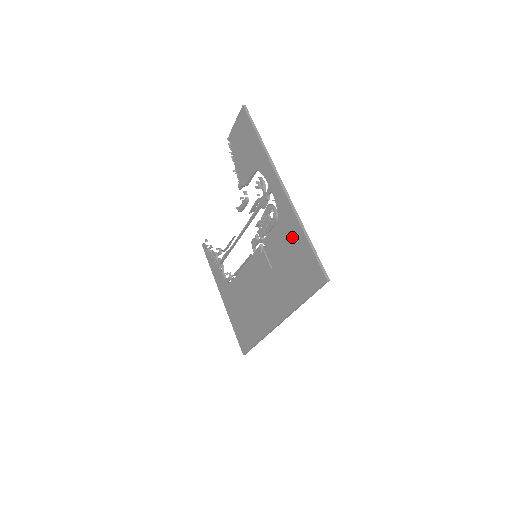
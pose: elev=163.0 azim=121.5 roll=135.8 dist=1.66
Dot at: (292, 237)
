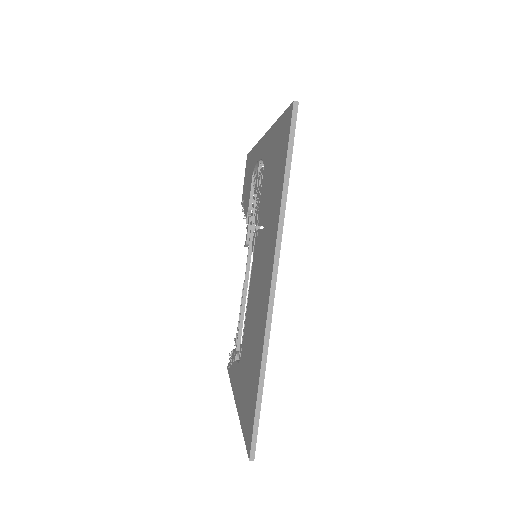
Dot at: (271, 150)
